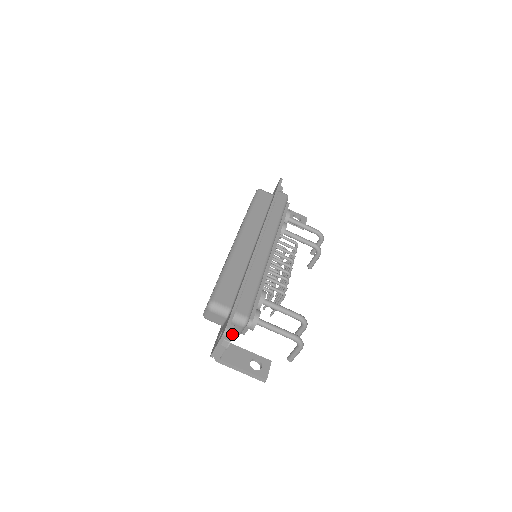
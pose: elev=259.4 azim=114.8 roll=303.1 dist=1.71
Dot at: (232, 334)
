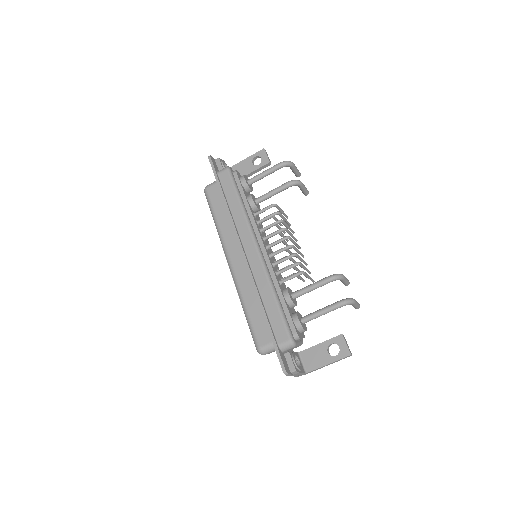
Dot at: (293, 360)
